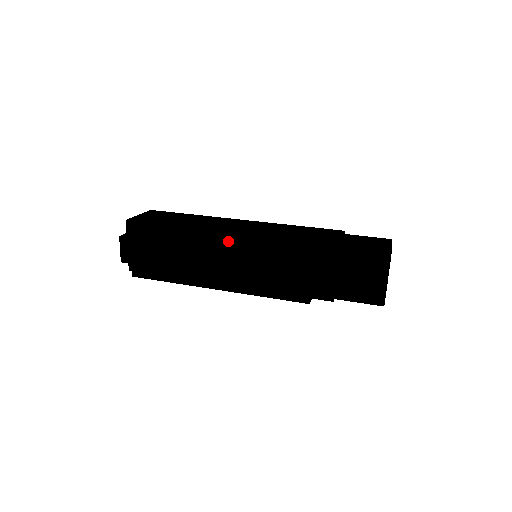
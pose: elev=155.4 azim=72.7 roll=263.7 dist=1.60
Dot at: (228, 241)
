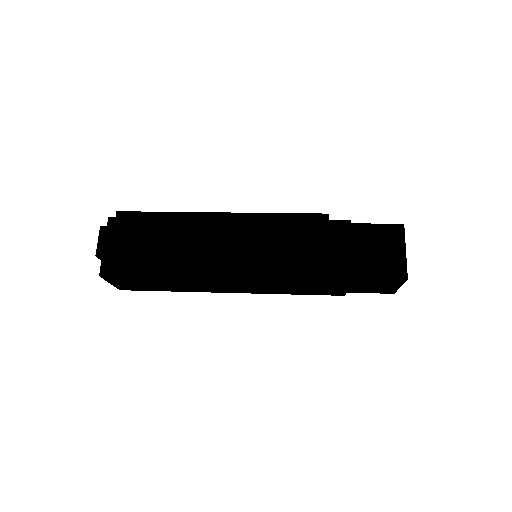
Dot at: (234, 218)
